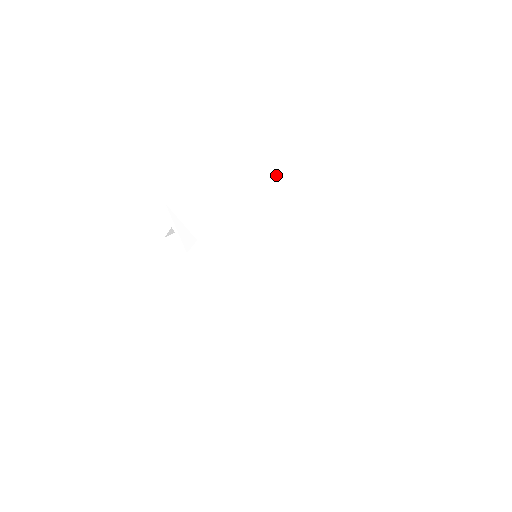
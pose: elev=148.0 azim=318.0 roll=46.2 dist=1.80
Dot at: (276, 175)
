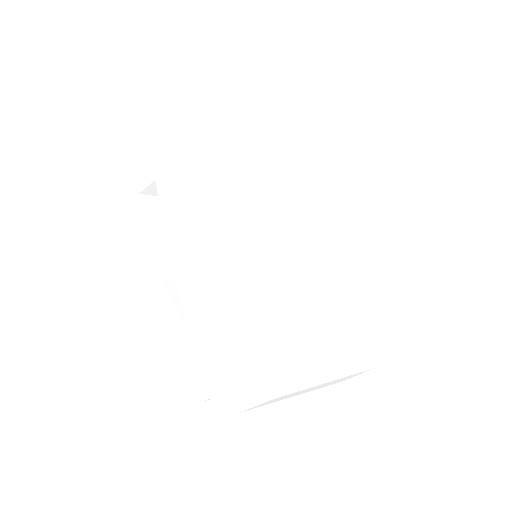
Dot at: (316, 162)
